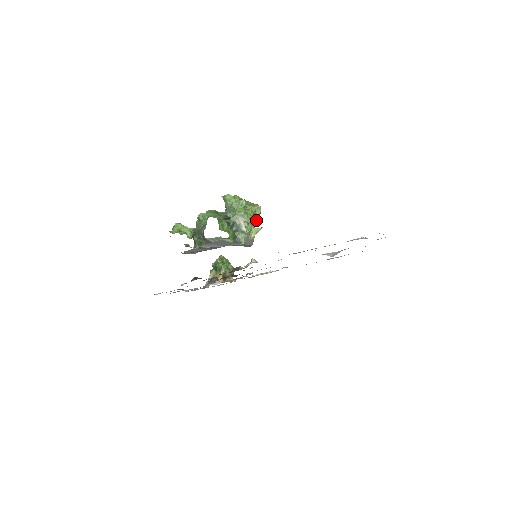
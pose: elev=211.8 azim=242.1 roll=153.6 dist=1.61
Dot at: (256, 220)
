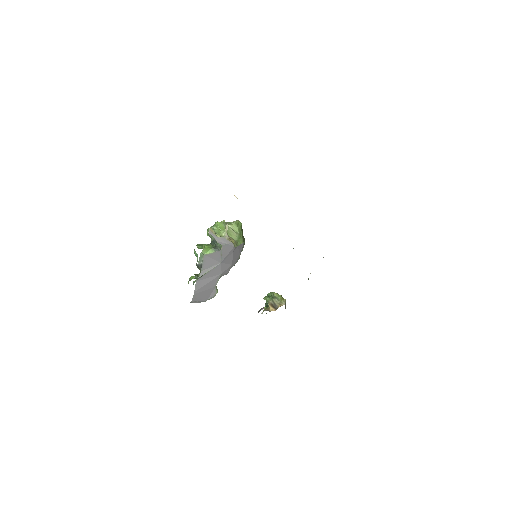
Dot at: (236, 230)
